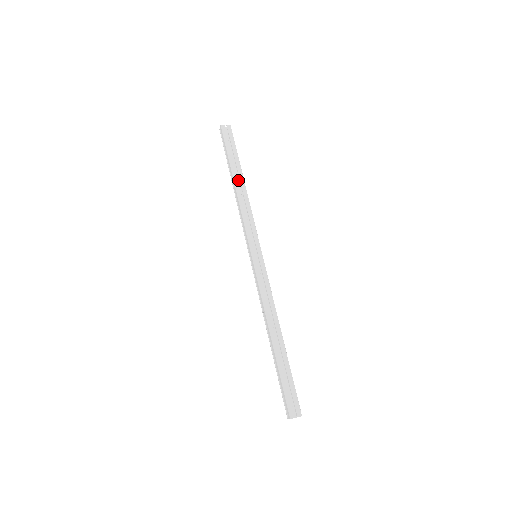
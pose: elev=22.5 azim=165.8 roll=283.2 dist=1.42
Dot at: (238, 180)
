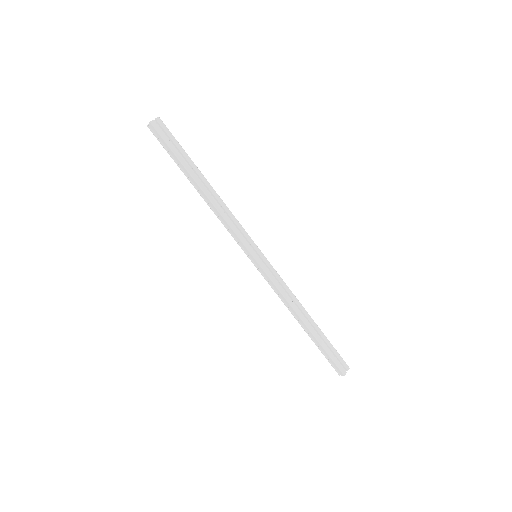
Dot at: (200, 183)
